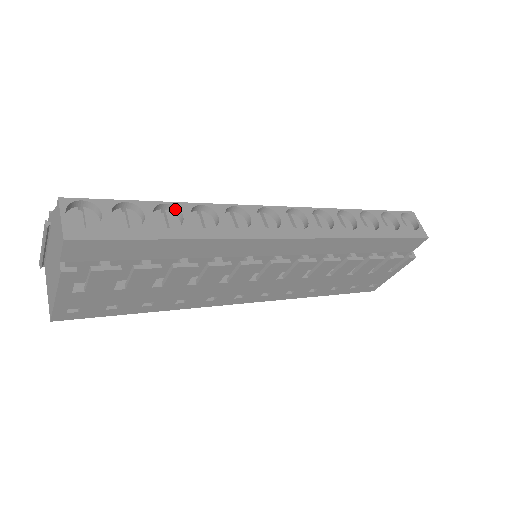
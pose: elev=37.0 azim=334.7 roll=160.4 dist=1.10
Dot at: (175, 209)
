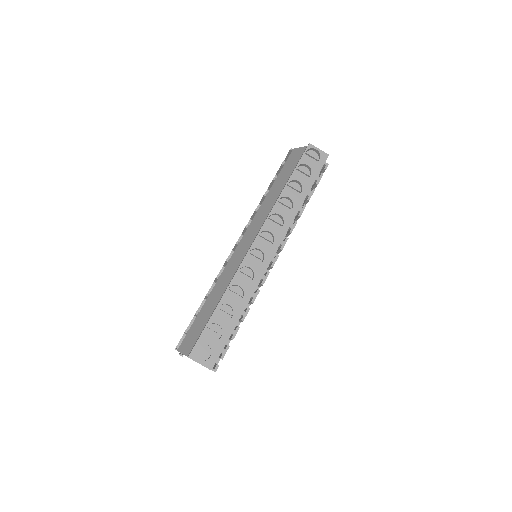
Dot at: (222, 304)
